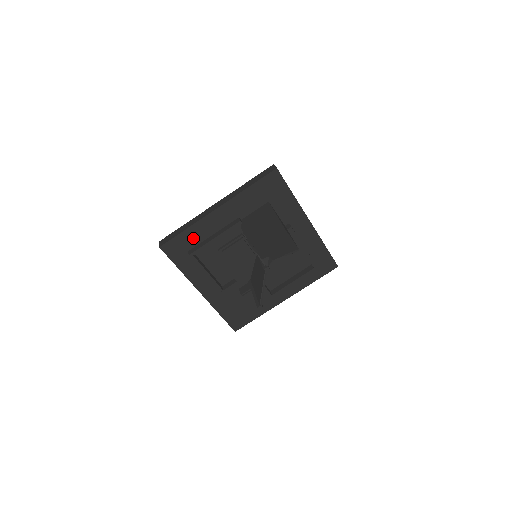
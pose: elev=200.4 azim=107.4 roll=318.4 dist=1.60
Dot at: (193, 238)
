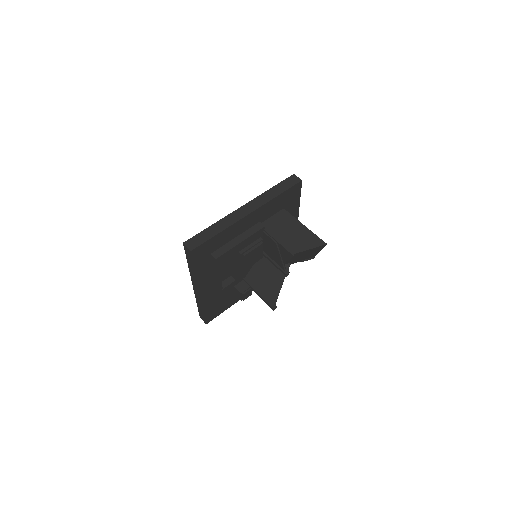
Dot at: (220, 241)
